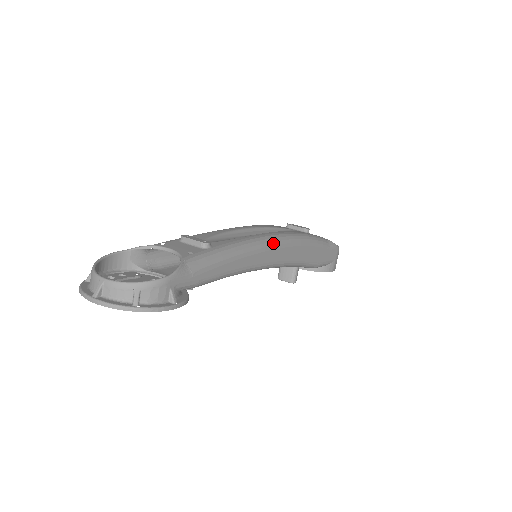
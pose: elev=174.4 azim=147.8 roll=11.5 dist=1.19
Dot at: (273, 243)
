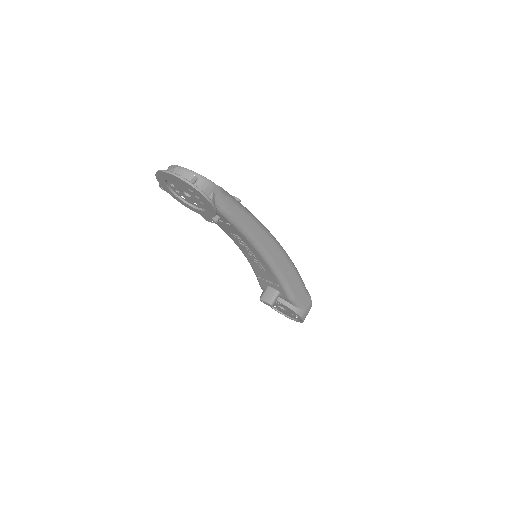
Dot at: (274, 240)
